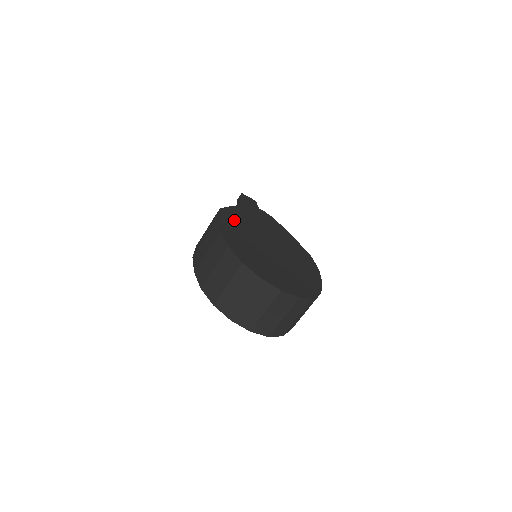
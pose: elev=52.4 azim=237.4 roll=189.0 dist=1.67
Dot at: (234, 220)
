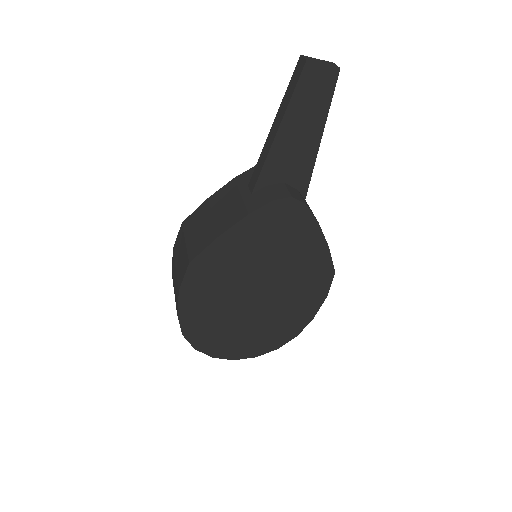
Dot at: (208, 276)
